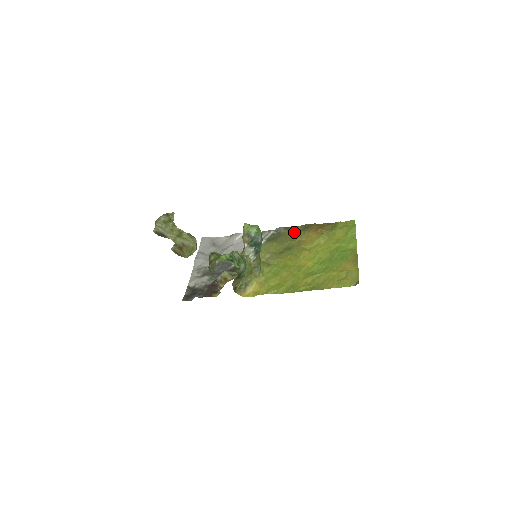
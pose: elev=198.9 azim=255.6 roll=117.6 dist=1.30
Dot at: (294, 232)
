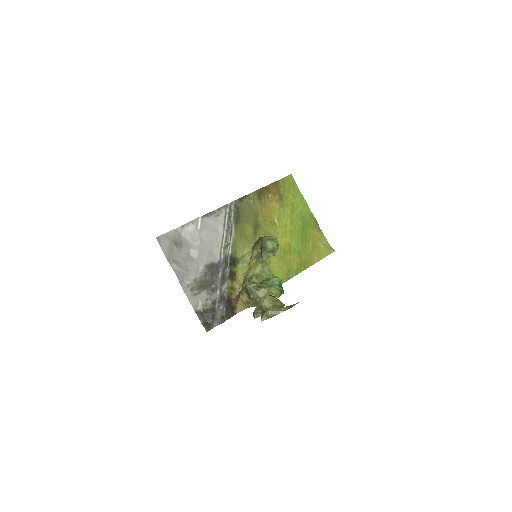
Dot at: (251, 203)
